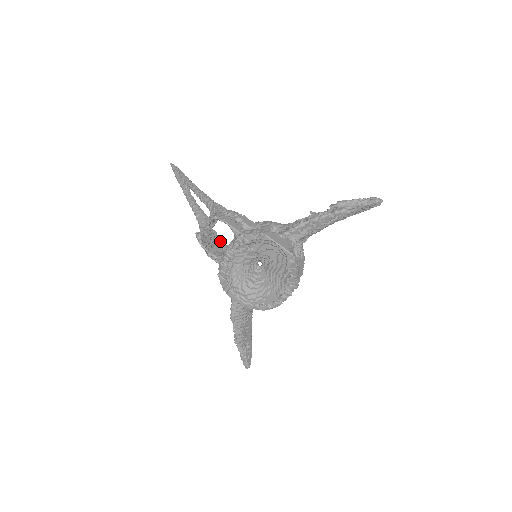
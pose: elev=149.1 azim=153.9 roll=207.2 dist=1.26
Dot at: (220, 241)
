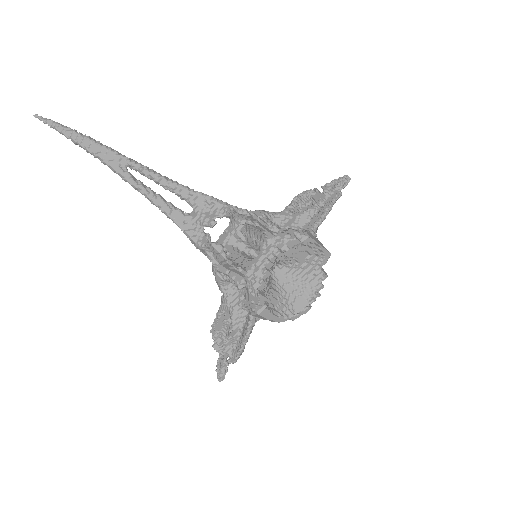
Dot at: occluded
